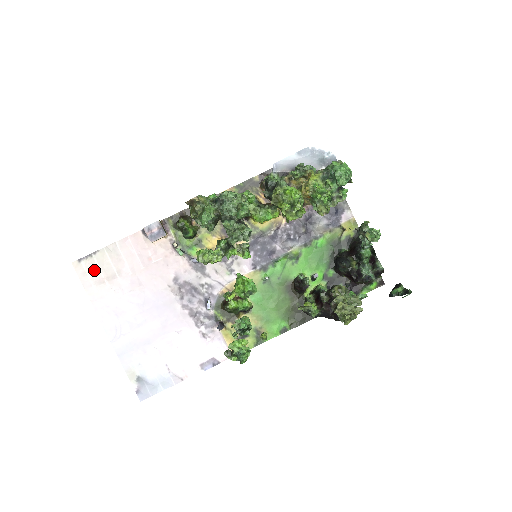
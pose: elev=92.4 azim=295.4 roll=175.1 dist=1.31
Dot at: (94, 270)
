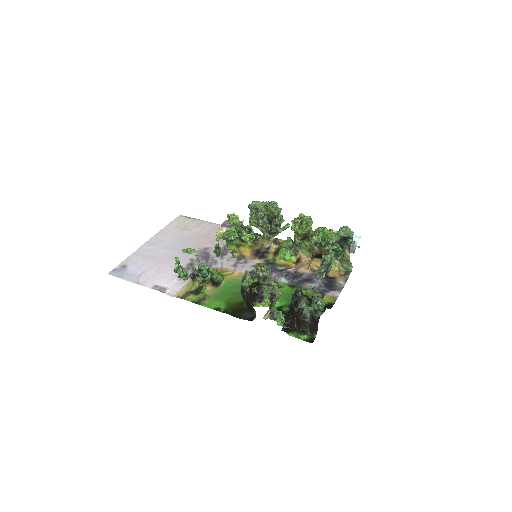
Dot at: (183, 222)
